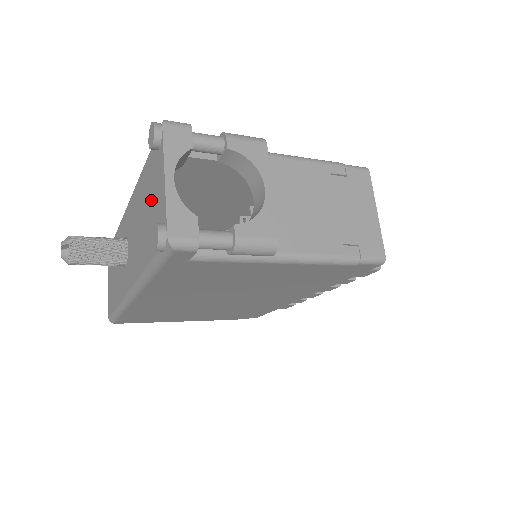
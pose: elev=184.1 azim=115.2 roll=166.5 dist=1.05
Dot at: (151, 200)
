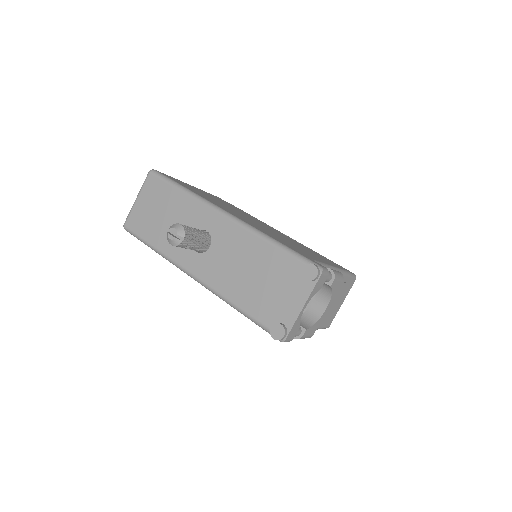
Dot at: (275, 287)
